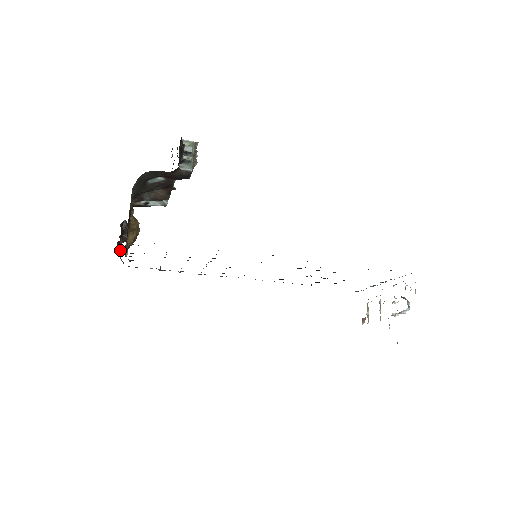
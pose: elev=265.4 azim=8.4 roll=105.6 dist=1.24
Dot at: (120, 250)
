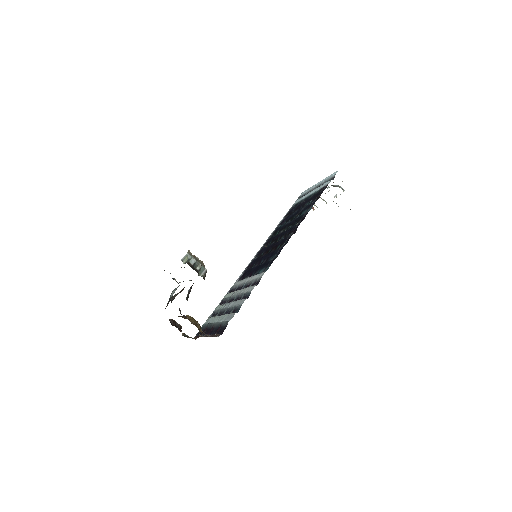
Dot at: (186, 335)
